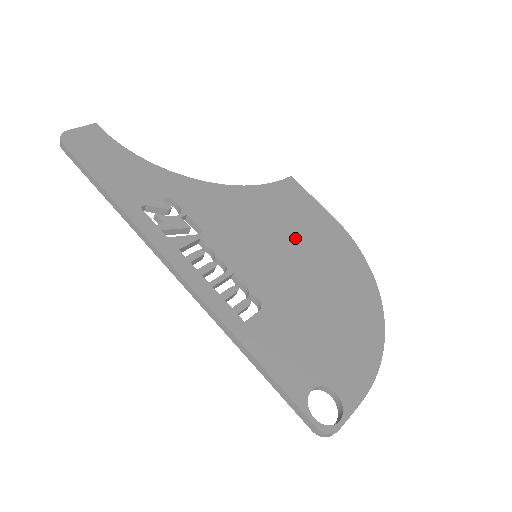
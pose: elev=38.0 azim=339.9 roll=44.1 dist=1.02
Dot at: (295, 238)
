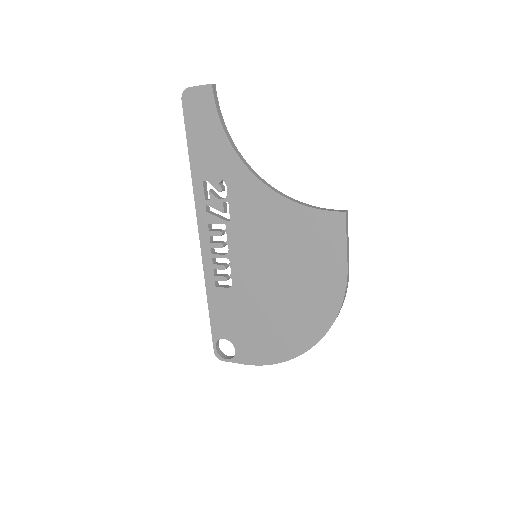
Dot at: (293, 265)
